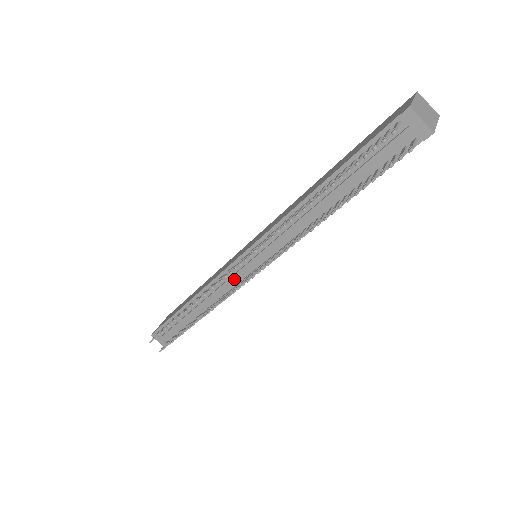
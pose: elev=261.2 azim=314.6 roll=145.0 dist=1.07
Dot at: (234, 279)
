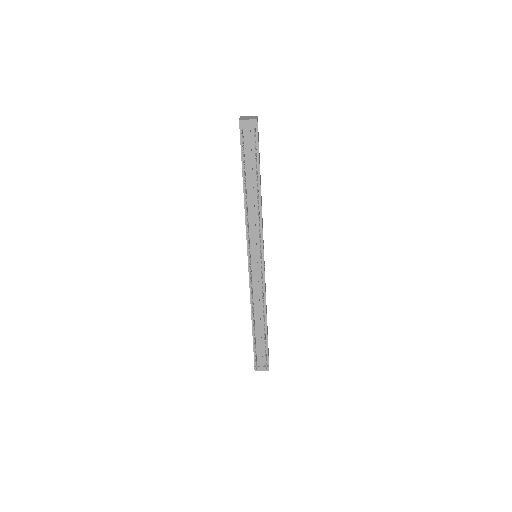
Dot at: (257, 277)
